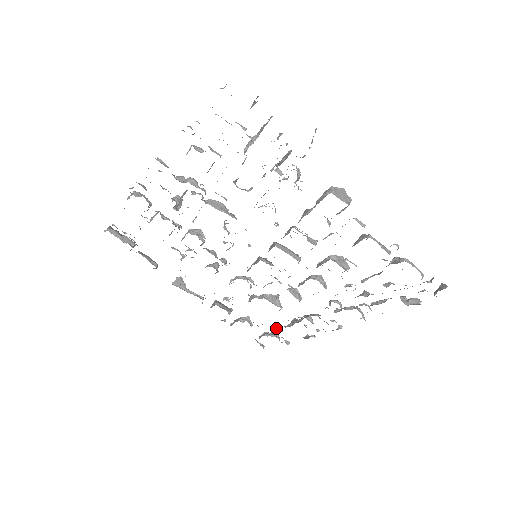
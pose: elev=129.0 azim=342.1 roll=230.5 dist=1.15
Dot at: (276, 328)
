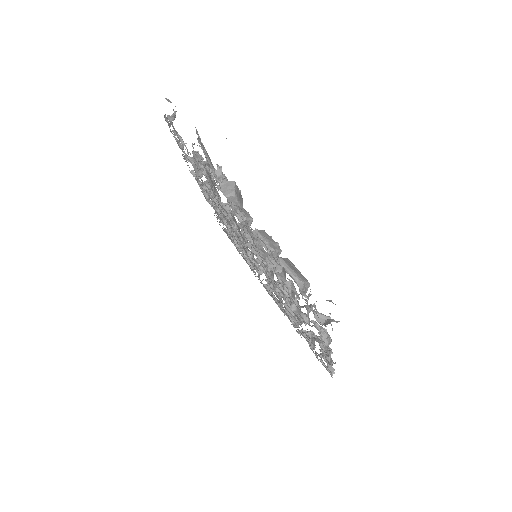
Dot at: occluded
